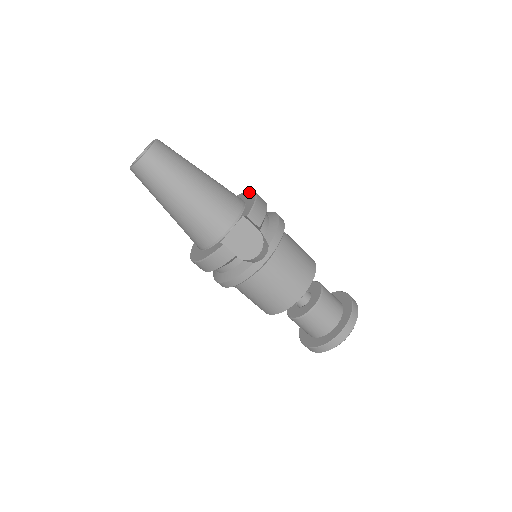
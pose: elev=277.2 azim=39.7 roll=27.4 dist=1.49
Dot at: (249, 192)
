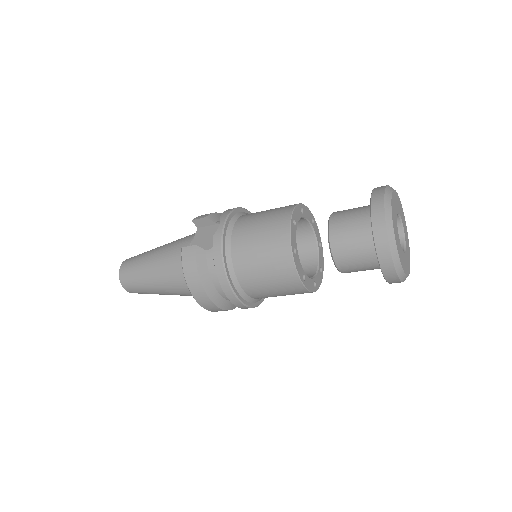
Dot at: occluded
